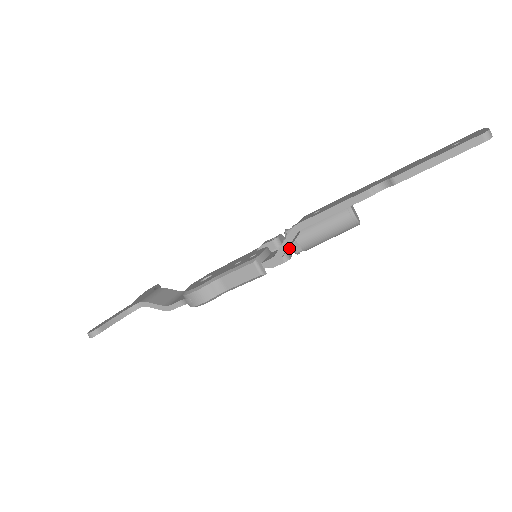
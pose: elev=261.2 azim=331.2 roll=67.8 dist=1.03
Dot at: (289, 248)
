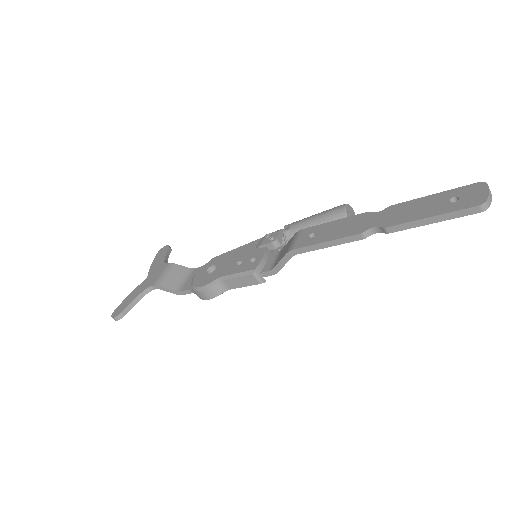
Dot at: occluded
